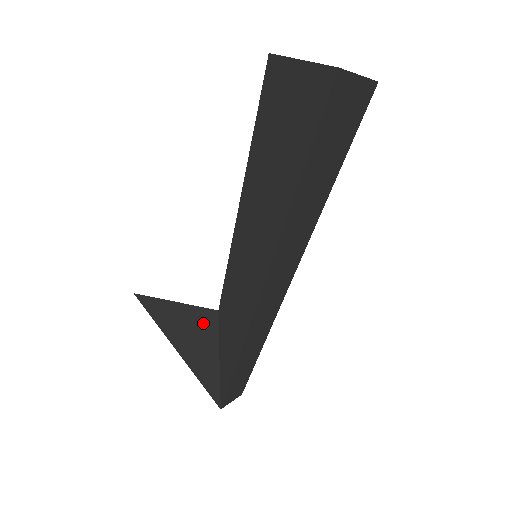
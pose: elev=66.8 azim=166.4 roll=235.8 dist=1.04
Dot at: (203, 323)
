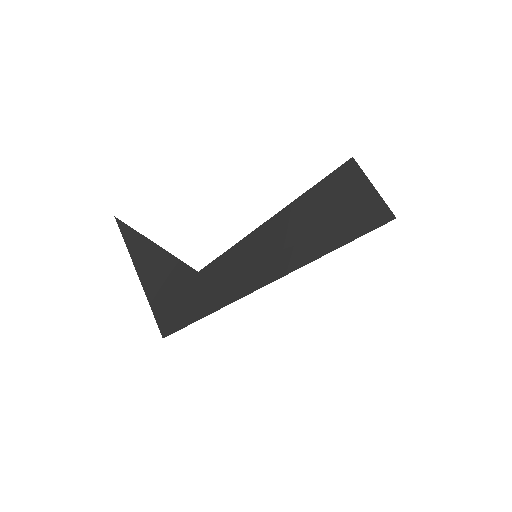
Dot at: (179, 274)
